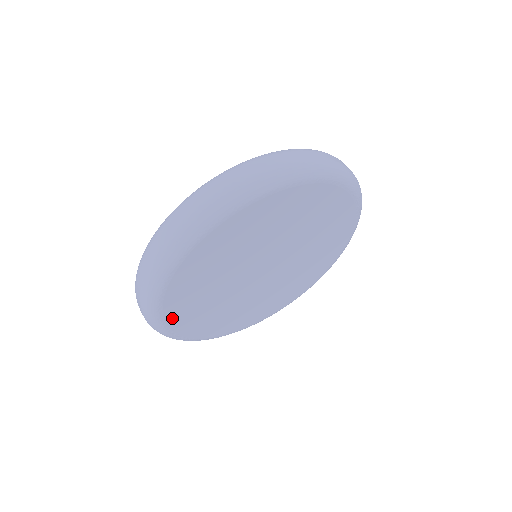
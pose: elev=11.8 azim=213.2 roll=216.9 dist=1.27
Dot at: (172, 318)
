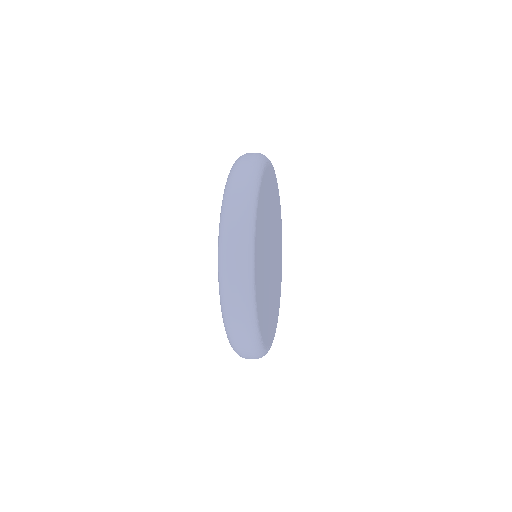
Dot at: (270, 340)
